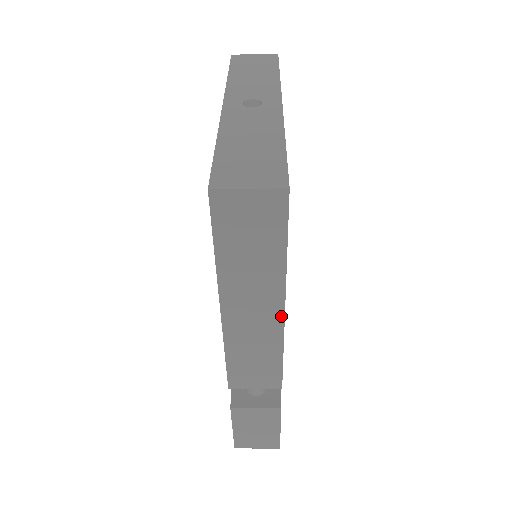
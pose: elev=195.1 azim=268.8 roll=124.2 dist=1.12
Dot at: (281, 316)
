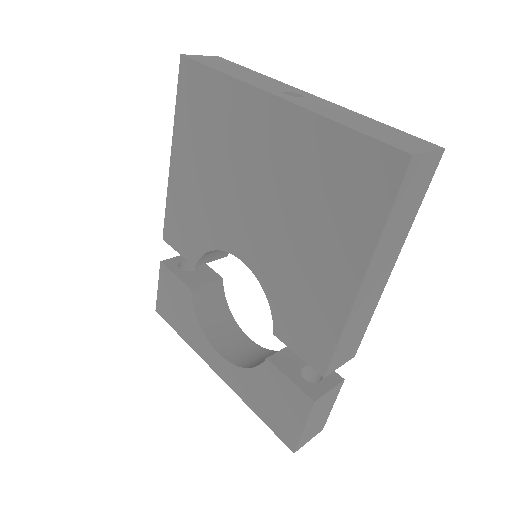
Dot at: (388, 276)
